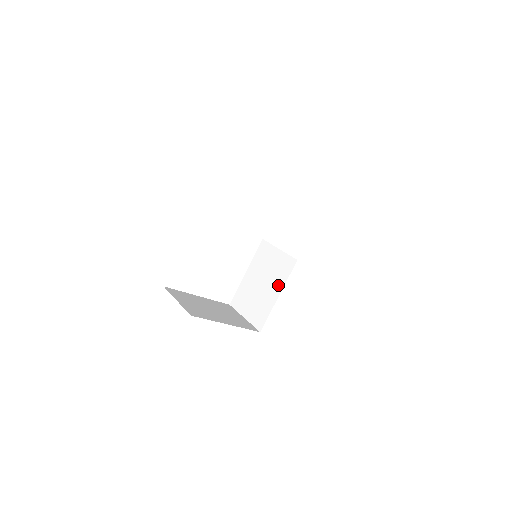
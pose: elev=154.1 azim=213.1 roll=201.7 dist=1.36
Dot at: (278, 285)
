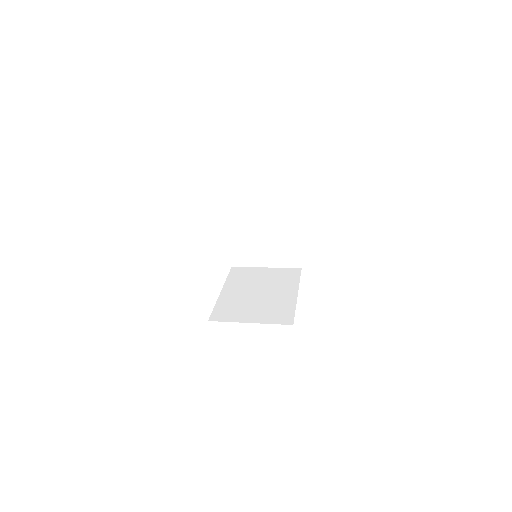
Dot at: (289, 287)
